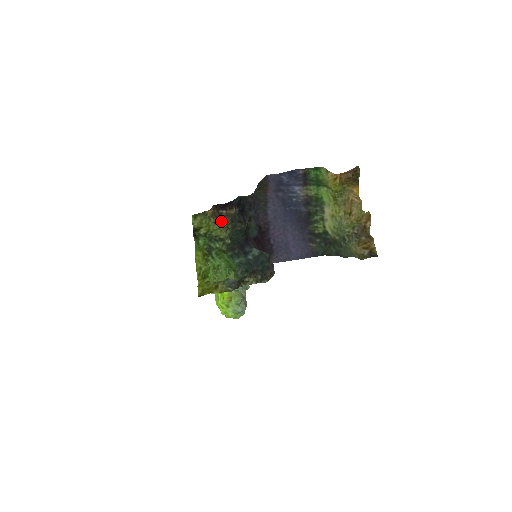
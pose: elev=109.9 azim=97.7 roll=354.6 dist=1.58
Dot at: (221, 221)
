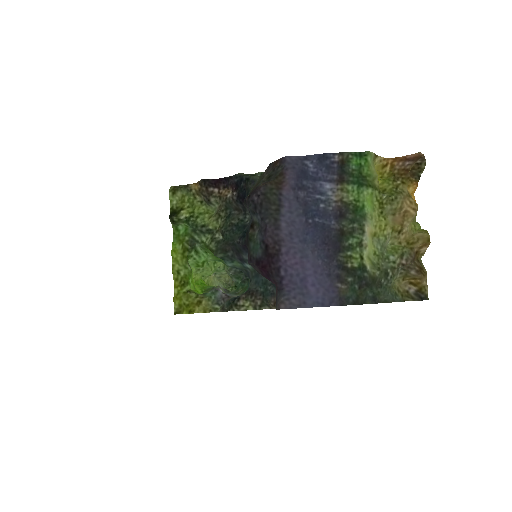
Dot at: (211, 203)
